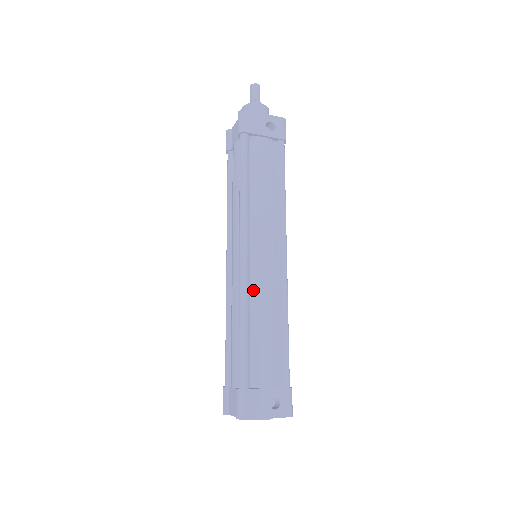
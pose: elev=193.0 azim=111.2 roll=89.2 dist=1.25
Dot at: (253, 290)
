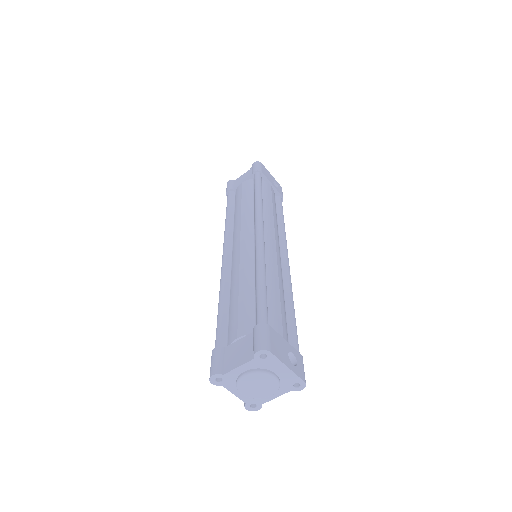
Dot at: (267, 262)
